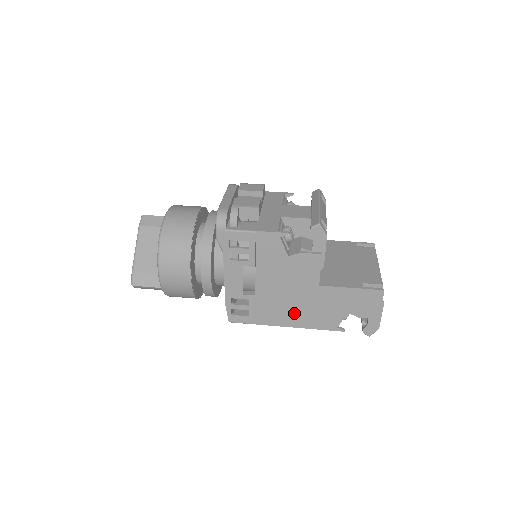
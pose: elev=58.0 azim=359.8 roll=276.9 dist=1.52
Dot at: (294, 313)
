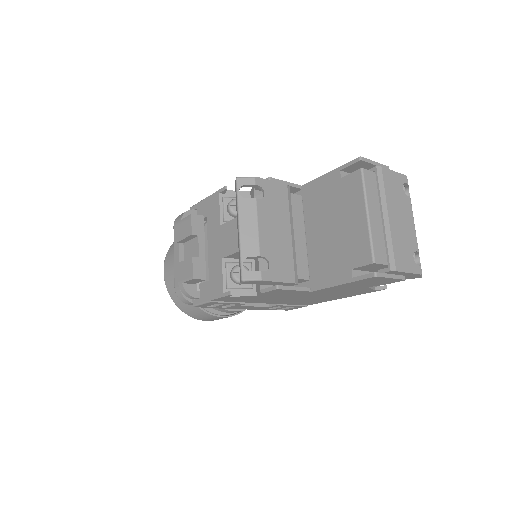
Dot at: (324, 298)
